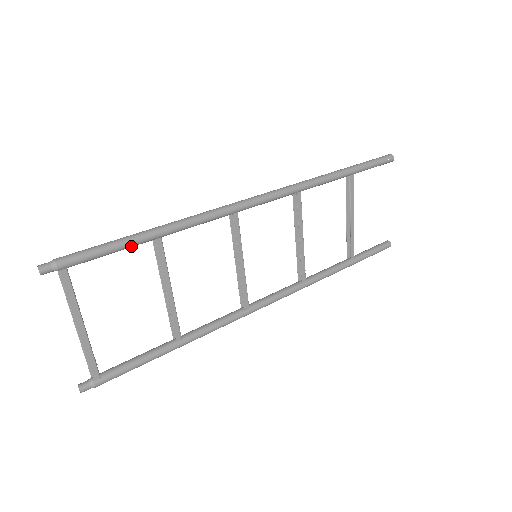
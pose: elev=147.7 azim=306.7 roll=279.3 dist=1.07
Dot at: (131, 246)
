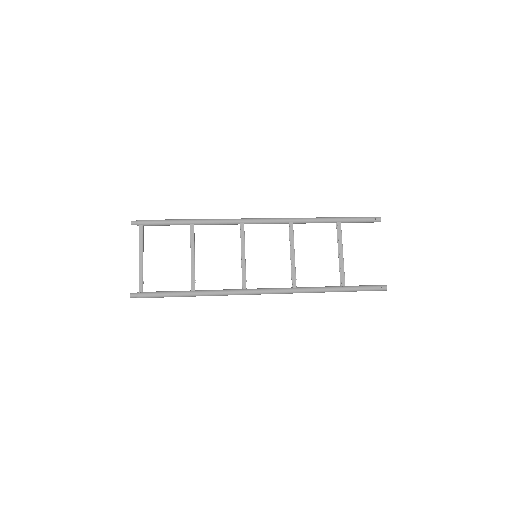
Dot at: (177, 224)
